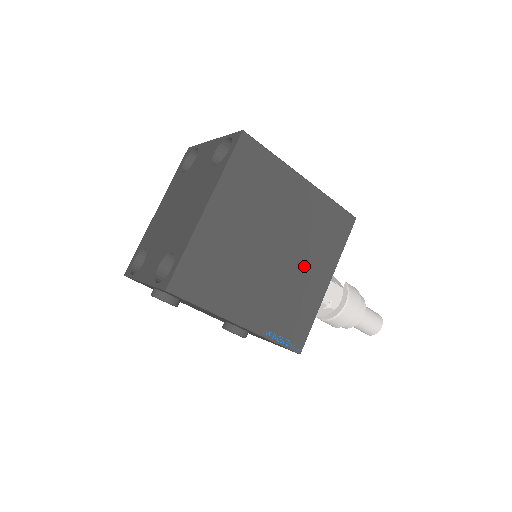
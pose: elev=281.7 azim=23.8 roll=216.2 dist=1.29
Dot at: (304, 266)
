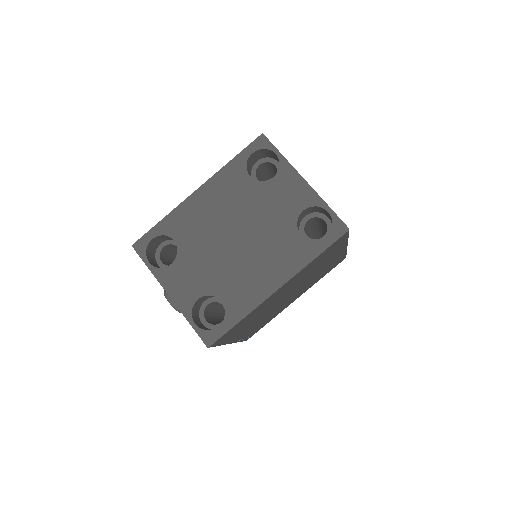
Dot at: (294, 296)
